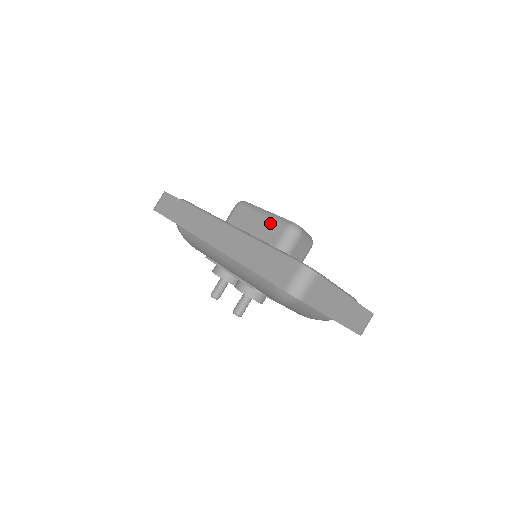
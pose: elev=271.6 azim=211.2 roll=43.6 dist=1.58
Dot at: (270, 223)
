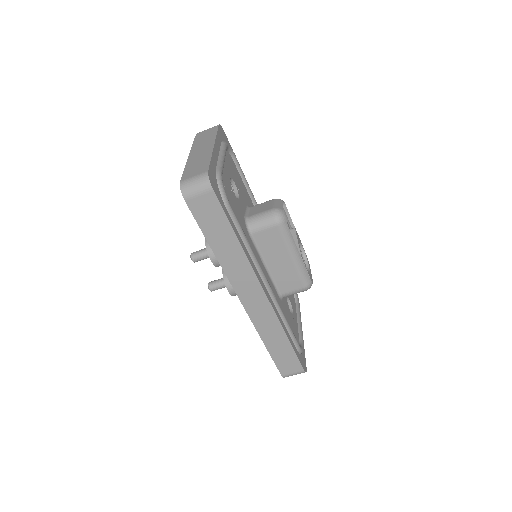
Dot at: (295, 273)
